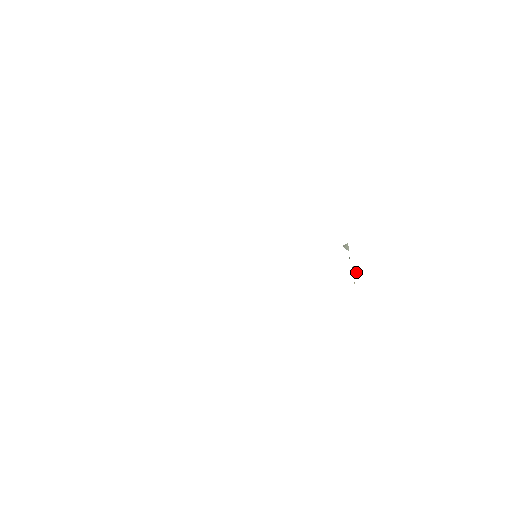
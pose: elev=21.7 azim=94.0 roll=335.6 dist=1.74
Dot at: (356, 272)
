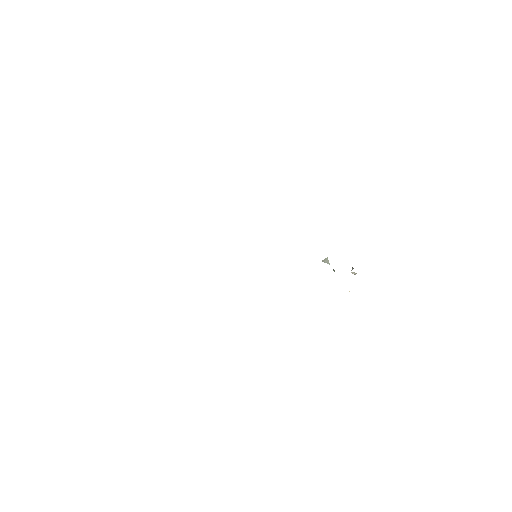
Dot at: (356, 273)
